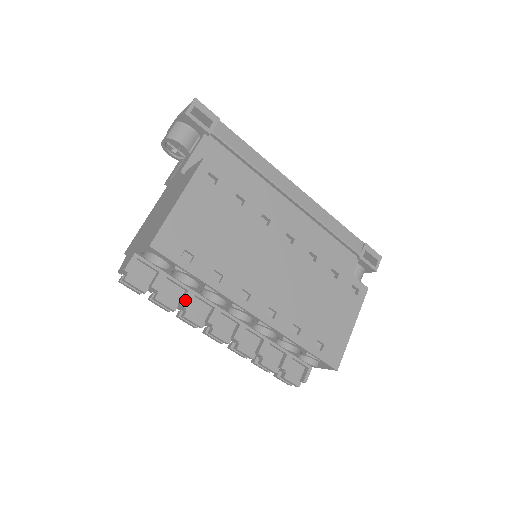
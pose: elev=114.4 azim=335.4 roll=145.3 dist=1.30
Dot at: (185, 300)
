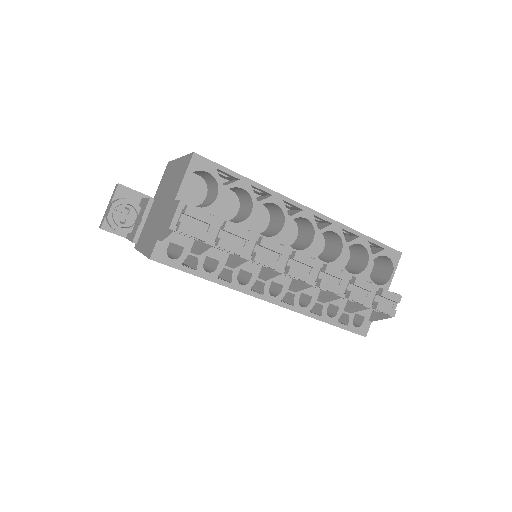
Dot at: occluded
